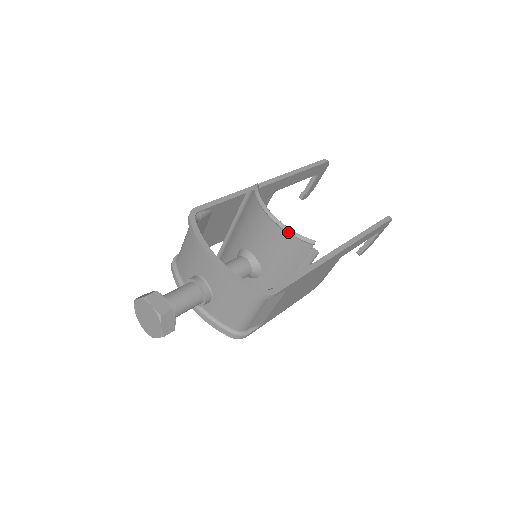
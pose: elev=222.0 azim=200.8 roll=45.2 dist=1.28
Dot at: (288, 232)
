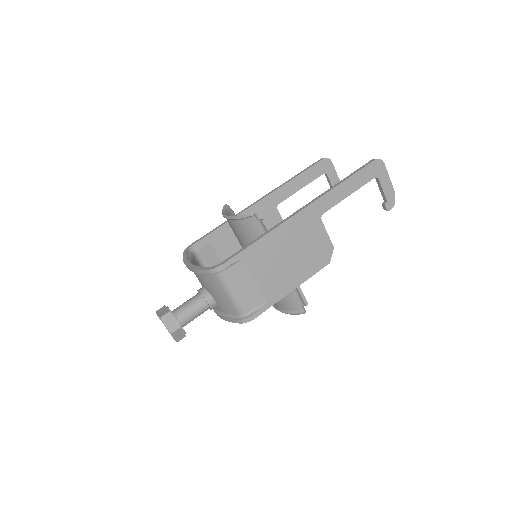
Dot at: (235, 219)
